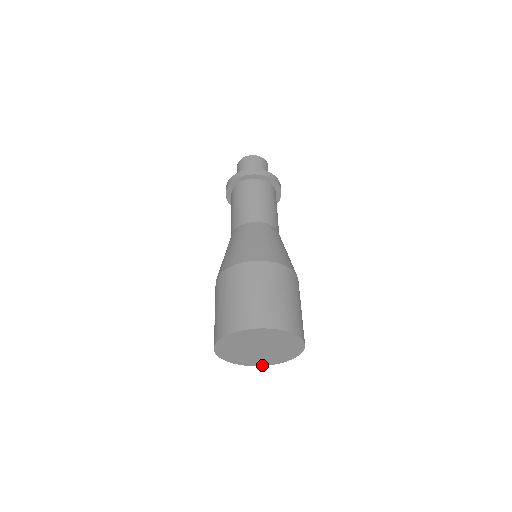
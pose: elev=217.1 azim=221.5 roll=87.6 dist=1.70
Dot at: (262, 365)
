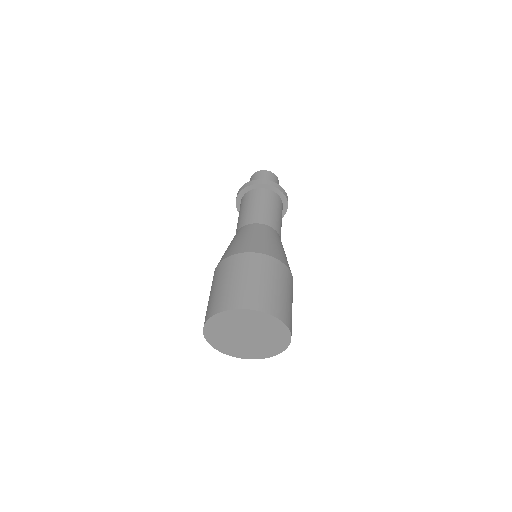
Dot at: (226, 353)
